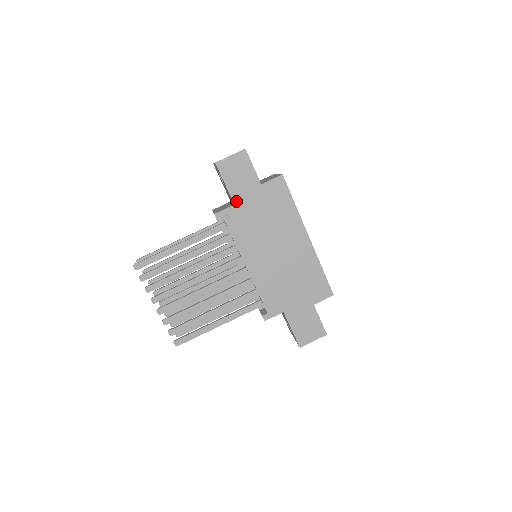
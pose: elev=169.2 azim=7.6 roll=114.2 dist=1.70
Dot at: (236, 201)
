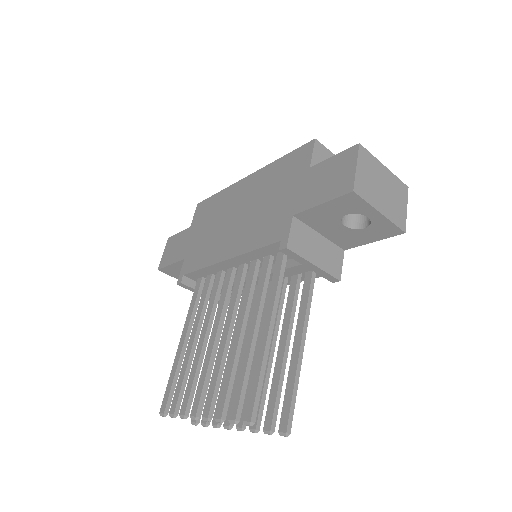
Dot at: (184, 257)
